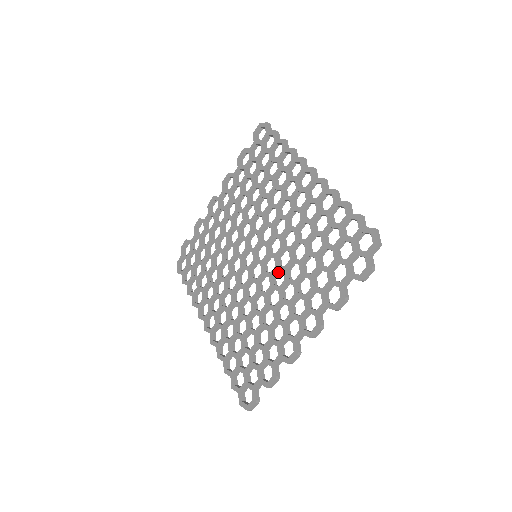
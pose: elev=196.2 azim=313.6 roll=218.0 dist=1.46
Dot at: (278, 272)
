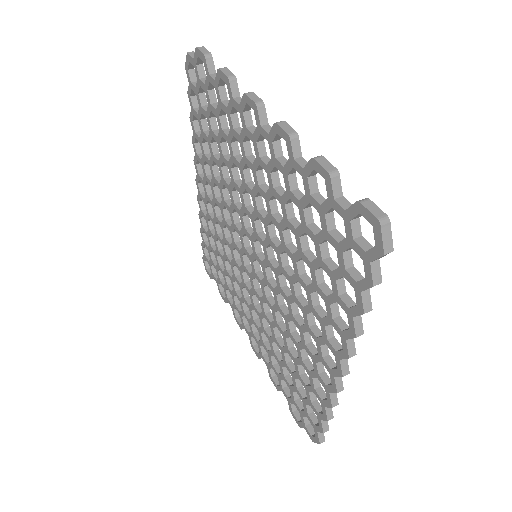
Dot at: occluded
